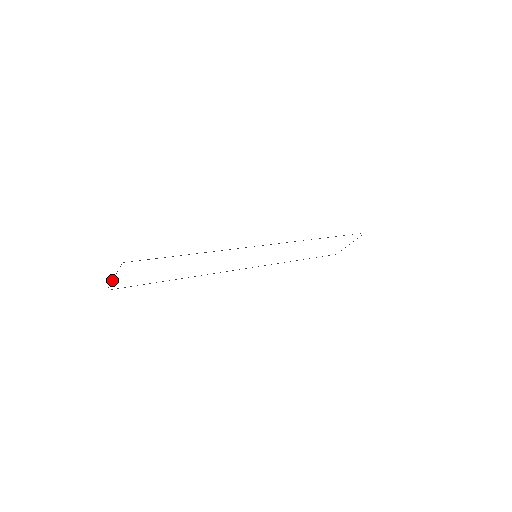
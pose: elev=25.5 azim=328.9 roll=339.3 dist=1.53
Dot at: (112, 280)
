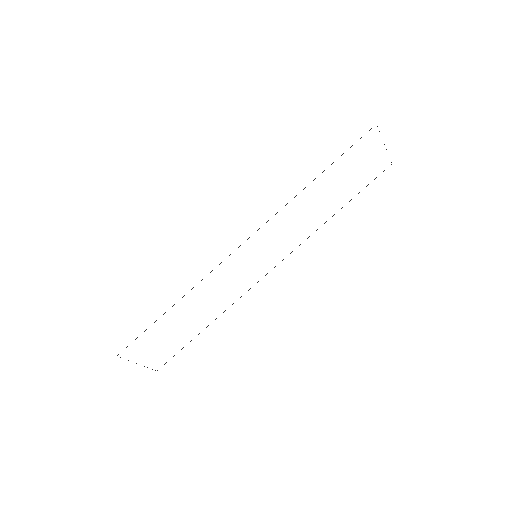
Dot at: occluded
